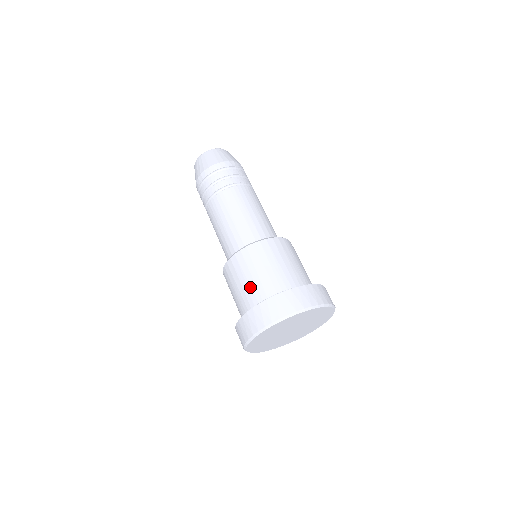
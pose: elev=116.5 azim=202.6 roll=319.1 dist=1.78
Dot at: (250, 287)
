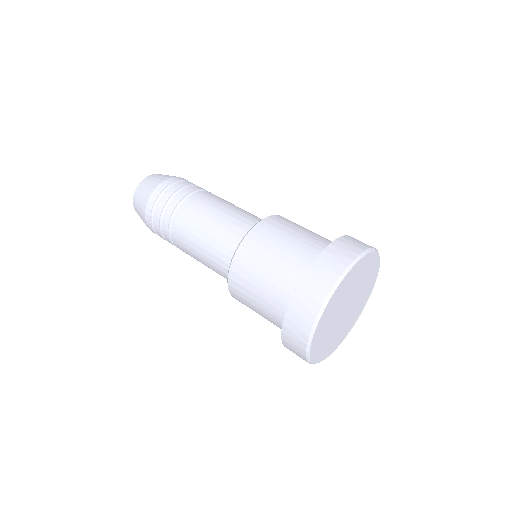
Dot at: (265, 308)
